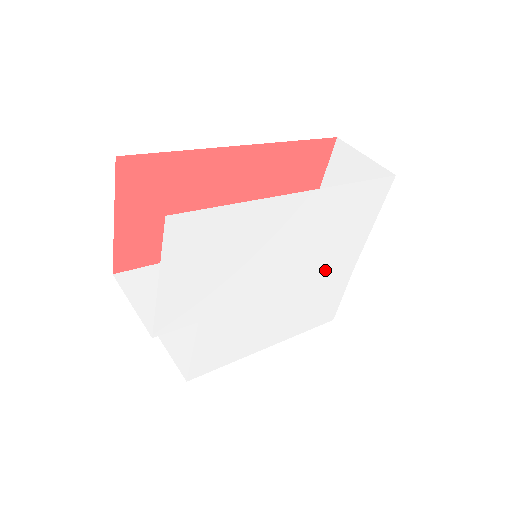
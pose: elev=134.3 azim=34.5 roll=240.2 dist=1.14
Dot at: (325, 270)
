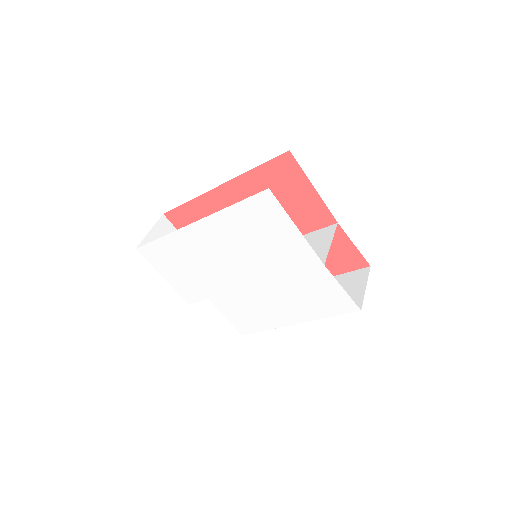
Dot at: (284, 267)
